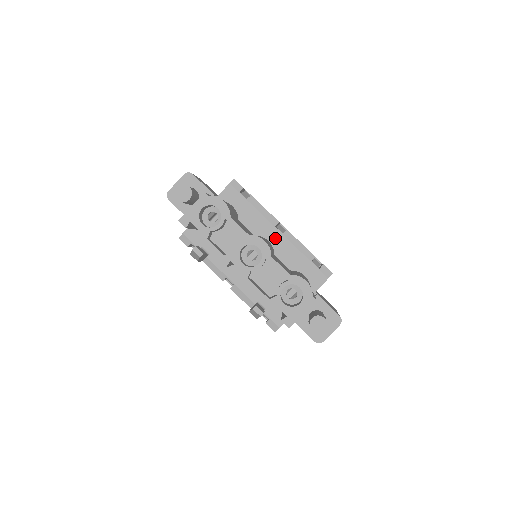
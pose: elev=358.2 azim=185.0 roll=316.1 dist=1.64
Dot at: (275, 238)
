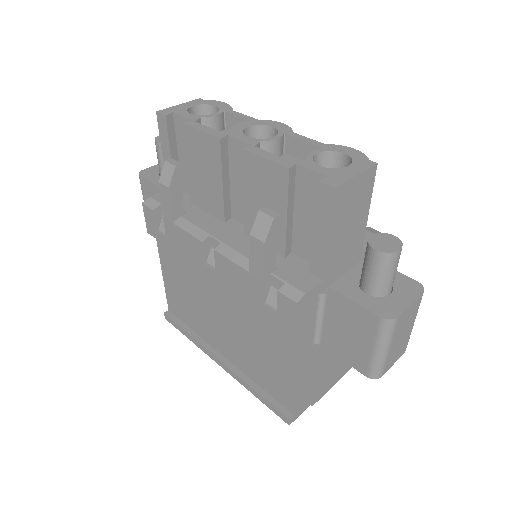
Dot at: occluded
